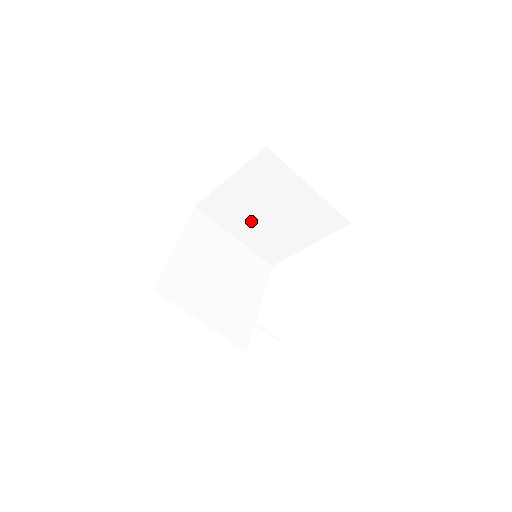
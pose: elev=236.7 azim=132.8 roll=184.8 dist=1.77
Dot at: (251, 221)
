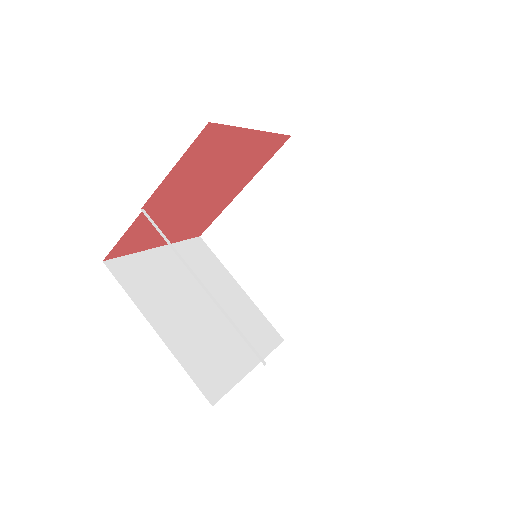
Dot at: (264, 257)
